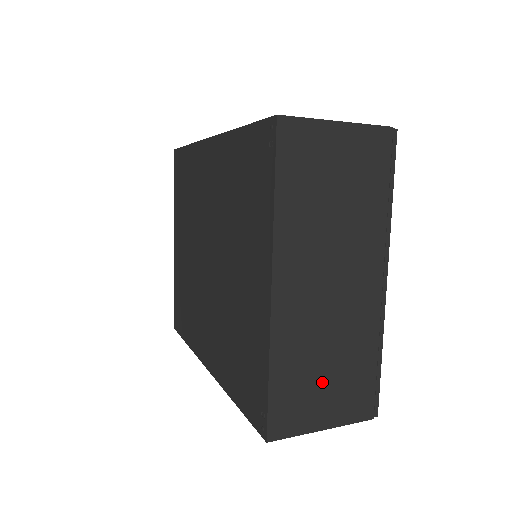
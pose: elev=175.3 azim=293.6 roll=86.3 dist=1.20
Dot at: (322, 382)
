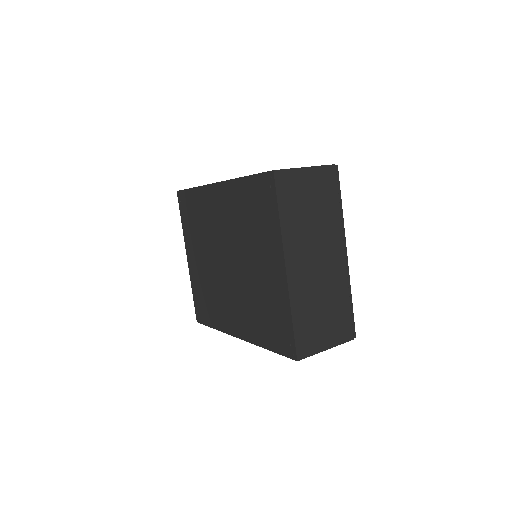
Dot at: (322, 321)
